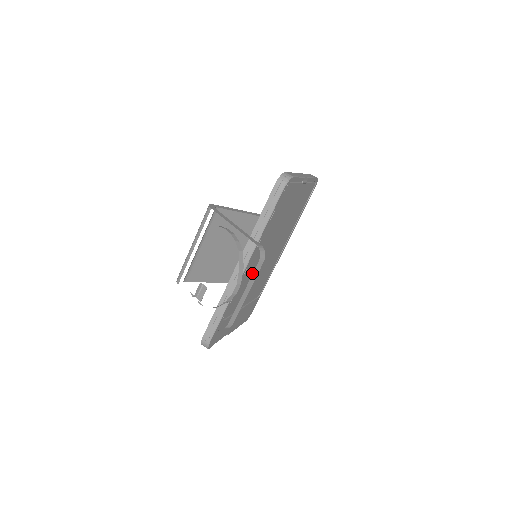
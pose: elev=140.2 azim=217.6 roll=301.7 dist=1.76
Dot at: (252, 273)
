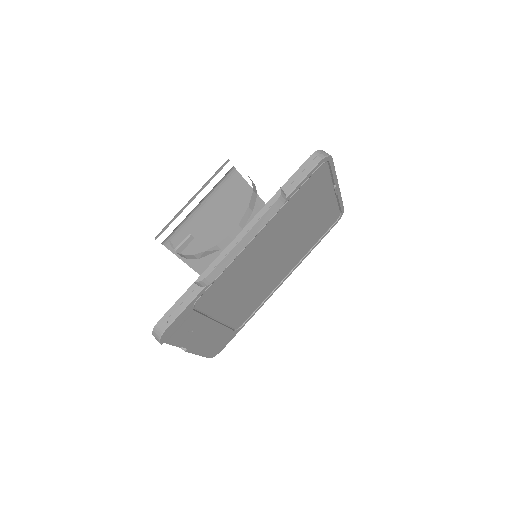
Dot at: (247, 267)
